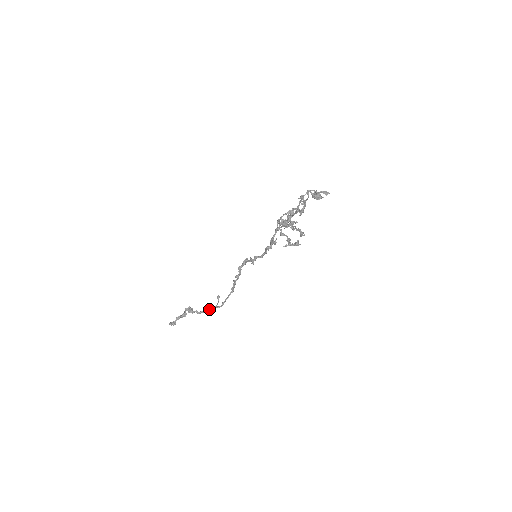
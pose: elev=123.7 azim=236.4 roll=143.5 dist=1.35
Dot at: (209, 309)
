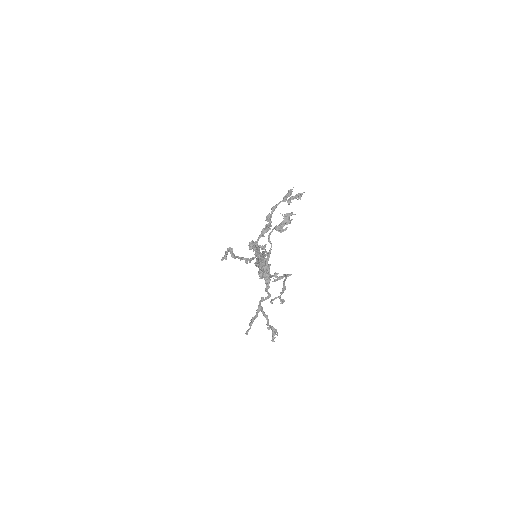
Dot at: occluded
